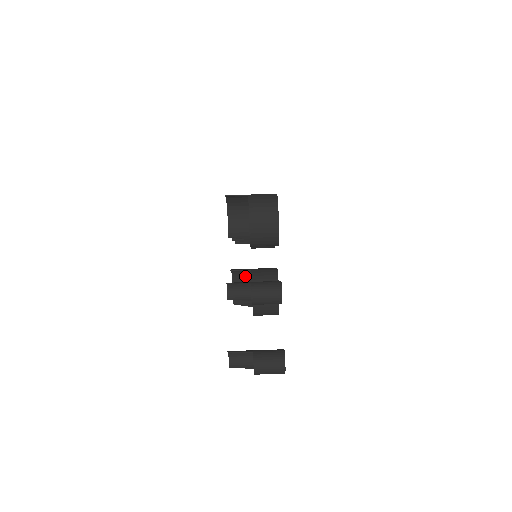
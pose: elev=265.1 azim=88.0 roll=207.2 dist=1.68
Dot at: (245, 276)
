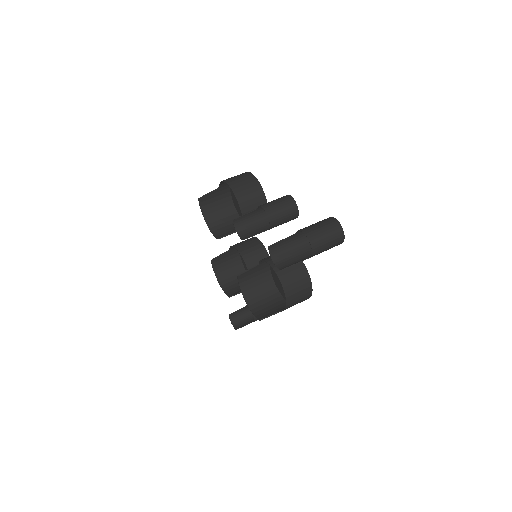
Dot at: (257, 291)
